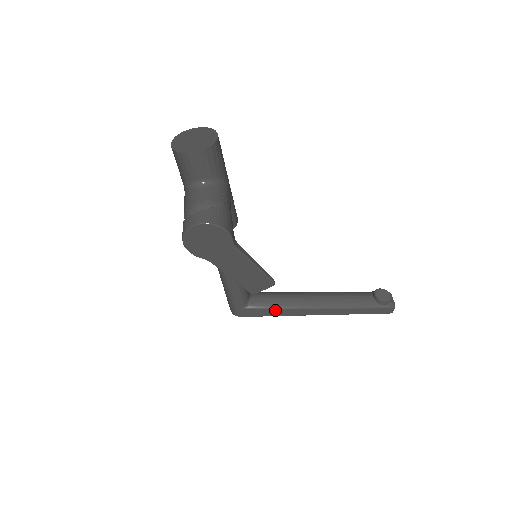
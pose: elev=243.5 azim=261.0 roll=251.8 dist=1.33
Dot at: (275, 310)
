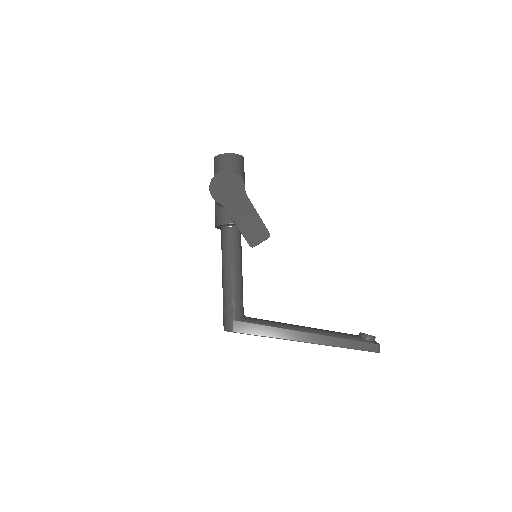
Dot at: (266, 327)
